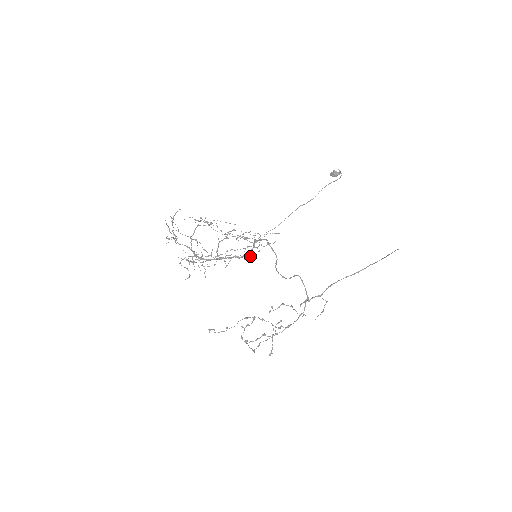
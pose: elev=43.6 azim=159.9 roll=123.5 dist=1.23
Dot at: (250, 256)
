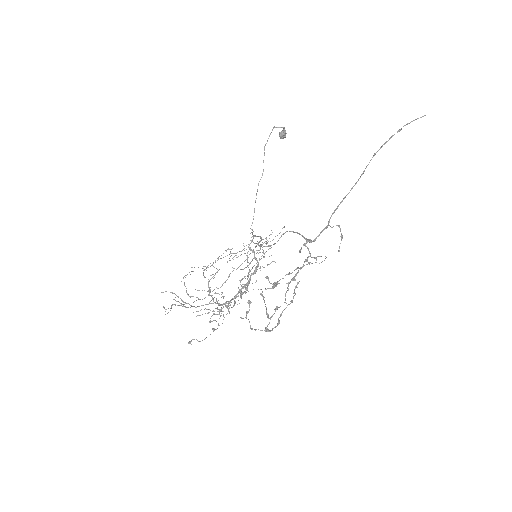
Dot at: (270, 263)
